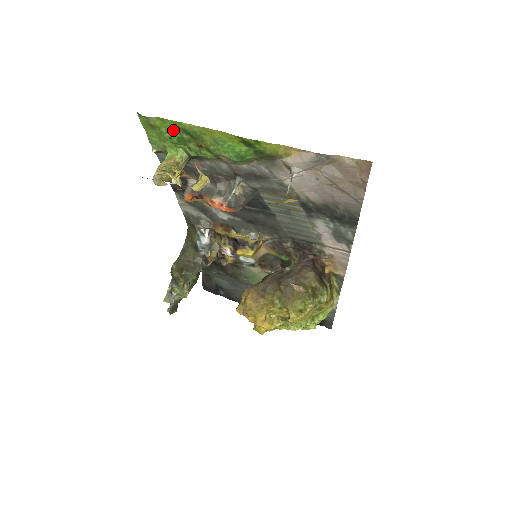
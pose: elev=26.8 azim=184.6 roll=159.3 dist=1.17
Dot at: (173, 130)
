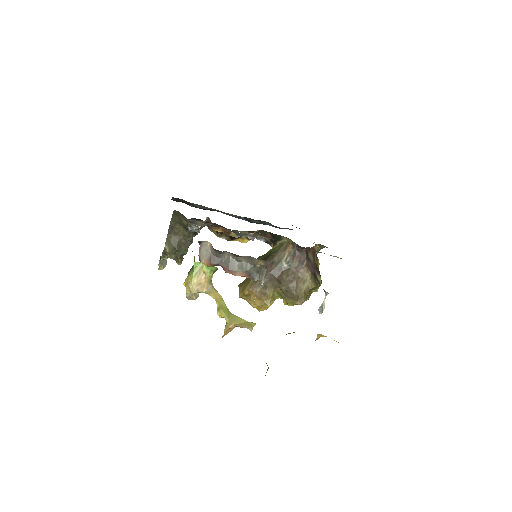
Dot at: occluded
